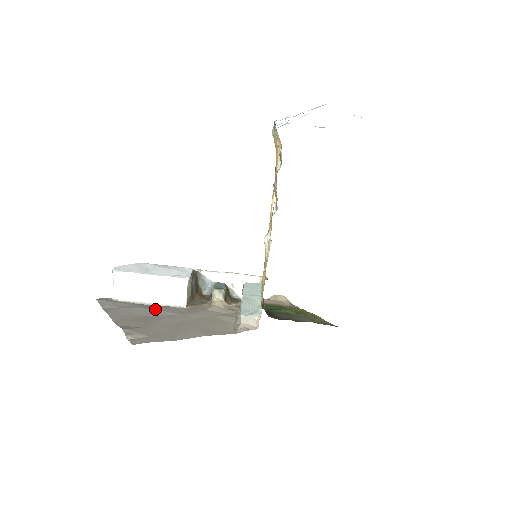
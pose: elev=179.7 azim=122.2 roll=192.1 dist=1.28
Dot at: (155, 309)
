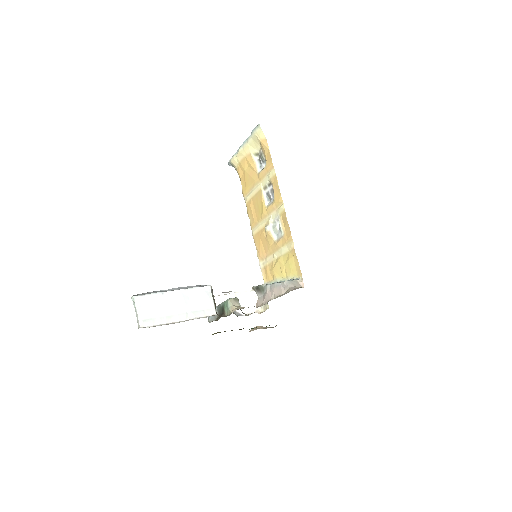
Dot at: occluded
